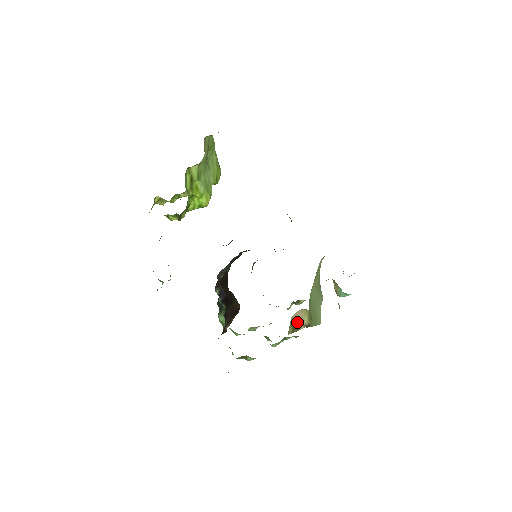
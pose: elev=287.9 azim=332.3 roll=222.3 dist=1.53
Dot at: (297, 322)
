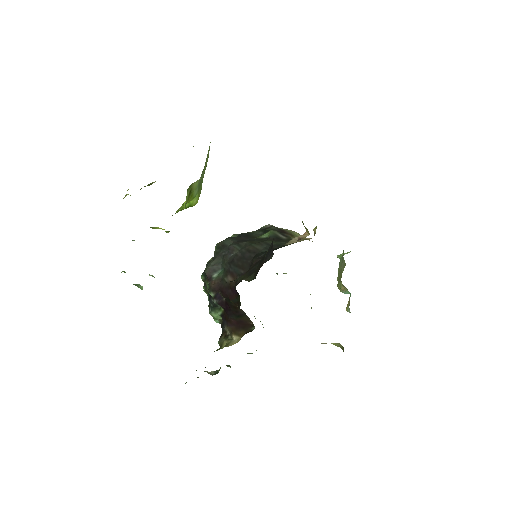
Dot at: occluded
